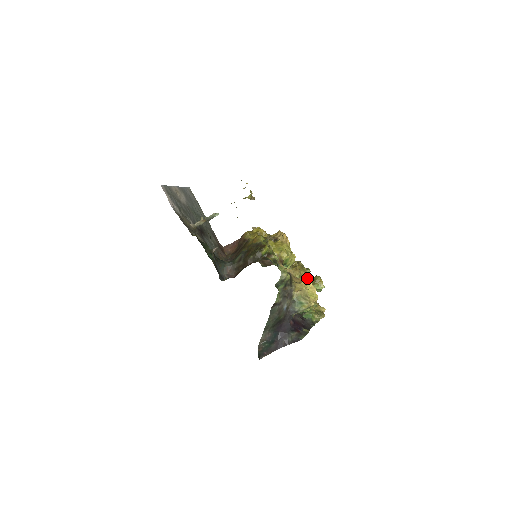
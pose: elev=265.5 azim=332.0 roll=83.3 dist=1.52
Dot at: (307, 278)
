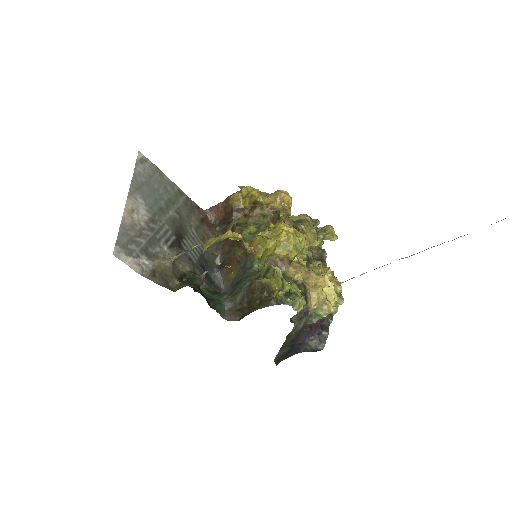
Dot at: (318, 244)
